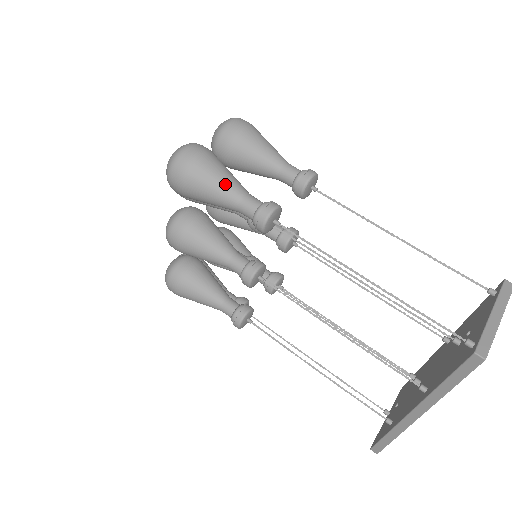
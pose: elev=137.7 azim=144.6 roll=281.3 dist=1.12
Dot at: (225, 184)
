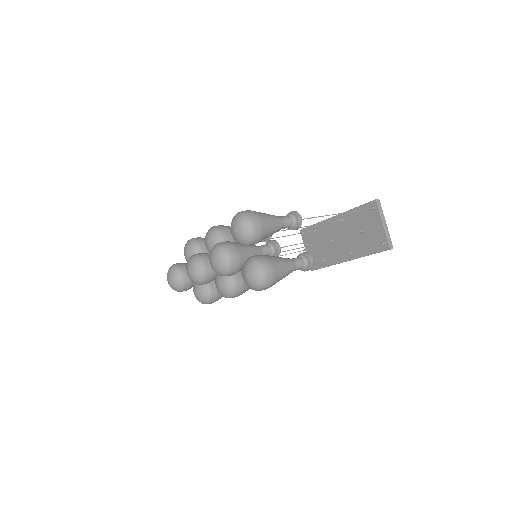
Dot at: (289, 270)
